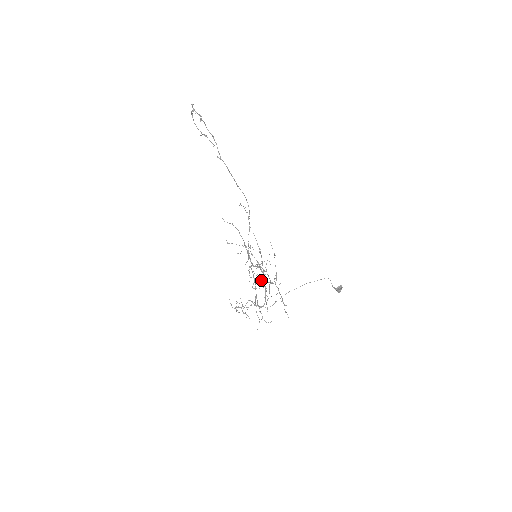
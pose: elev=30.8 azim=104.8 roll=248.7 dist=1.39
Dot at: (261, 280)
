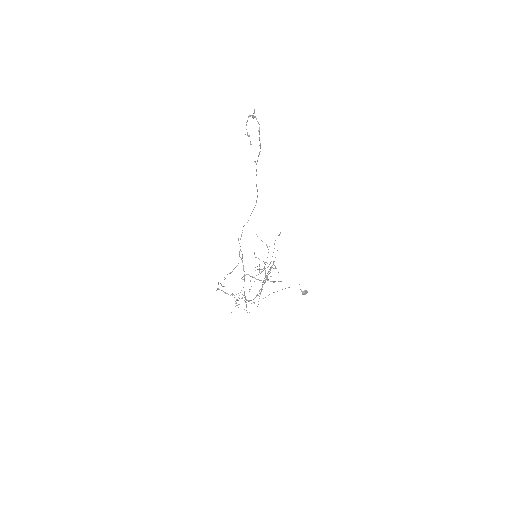
Dot at: occluded
